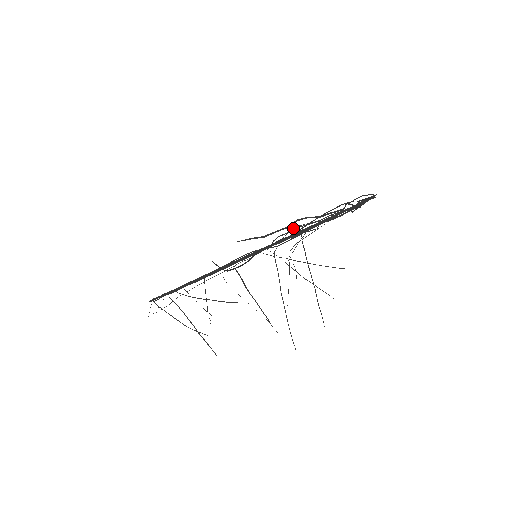
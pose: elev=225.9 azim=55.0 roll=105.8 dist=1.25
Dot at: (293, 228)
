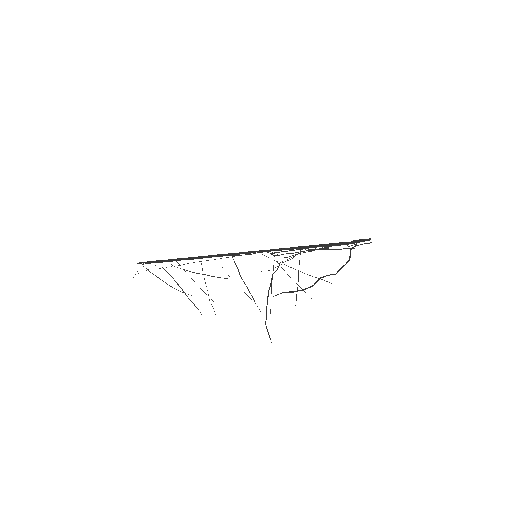
Dot at: (300, 253)
